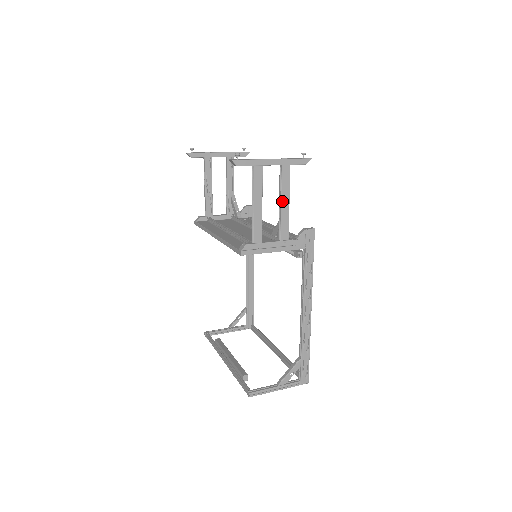
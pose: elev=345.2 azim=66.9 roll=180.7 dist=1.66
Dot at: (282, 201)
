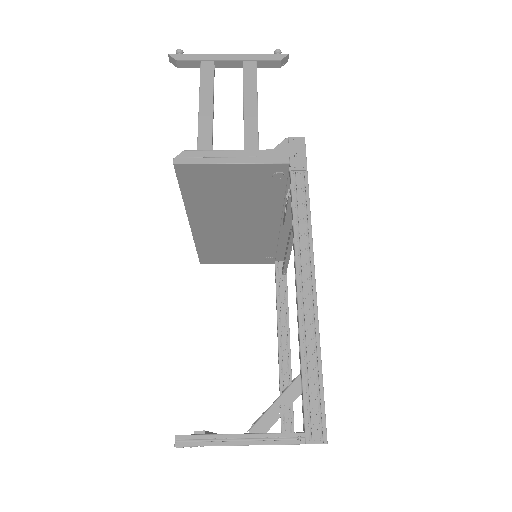
Dot at: (245, 101)
